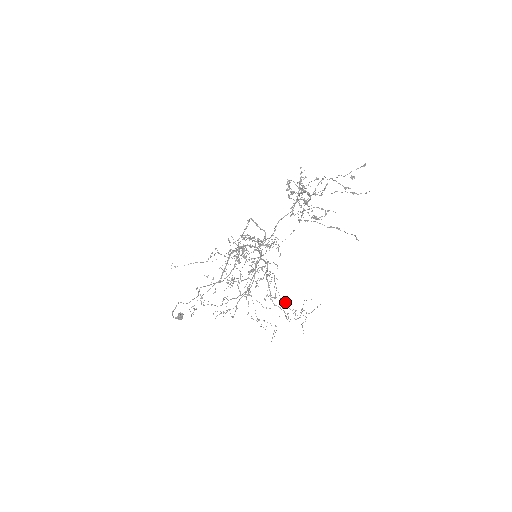
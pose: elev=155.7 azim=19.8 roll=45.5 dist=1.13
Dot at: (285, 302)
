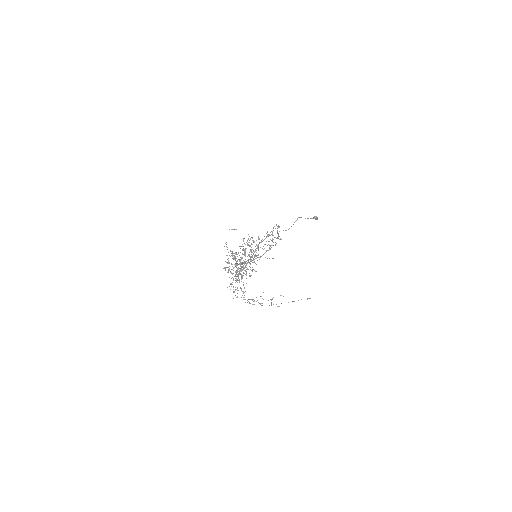
Dot at: occluded
